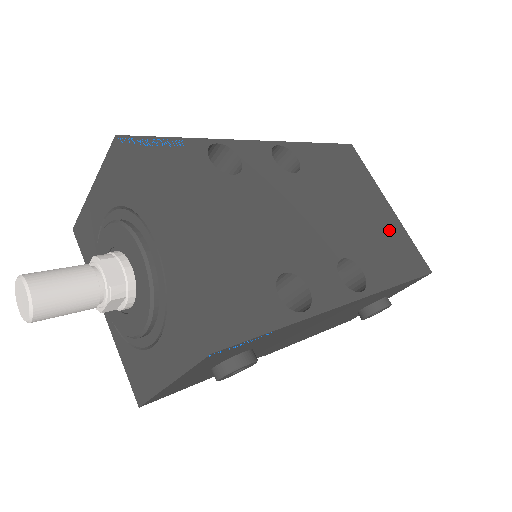
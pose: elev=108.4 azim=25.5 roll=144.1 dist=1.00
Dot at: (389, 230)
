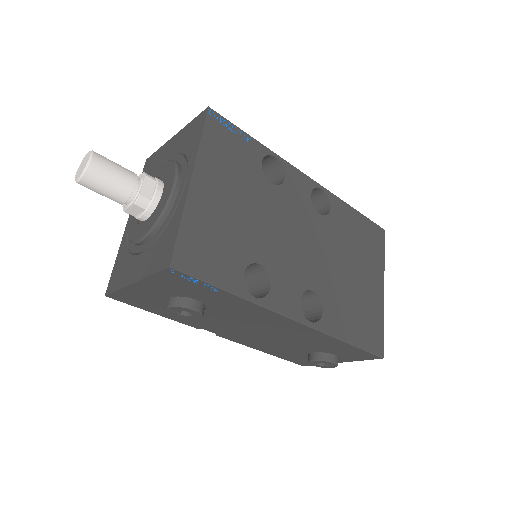
Dot at: (369, 304)
